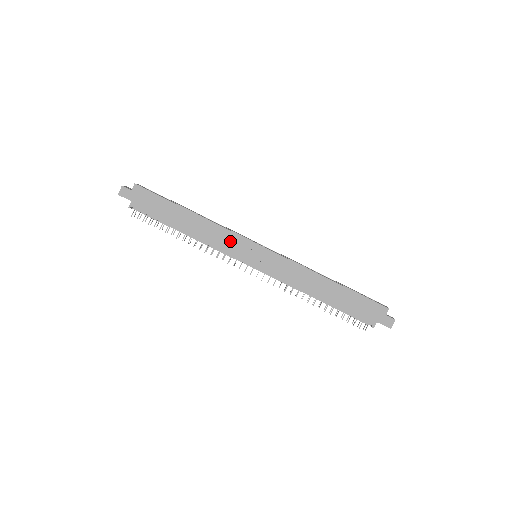
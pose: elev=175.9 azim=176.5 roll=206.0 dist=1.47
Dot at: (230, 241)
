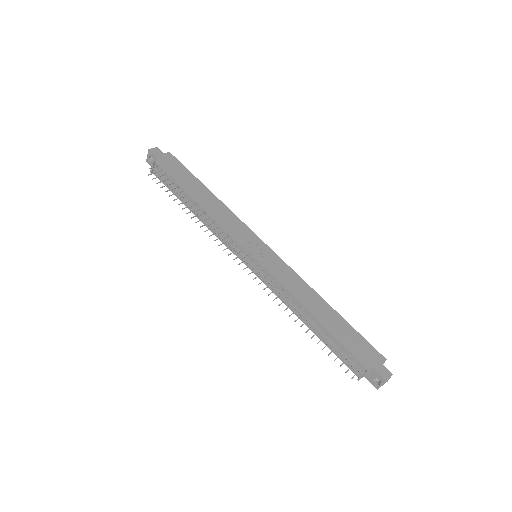
Dot at: (238, 228)
